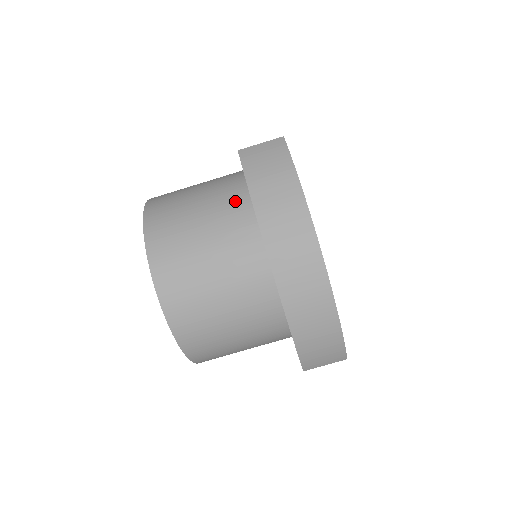
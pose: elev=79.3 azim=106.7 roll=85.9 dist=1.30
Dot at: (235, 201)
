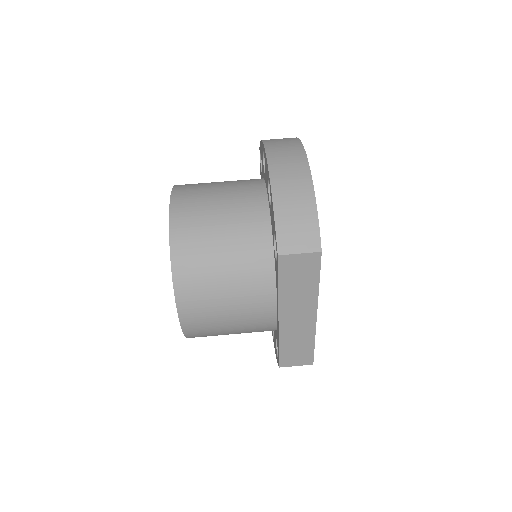
Dot at: occluded
